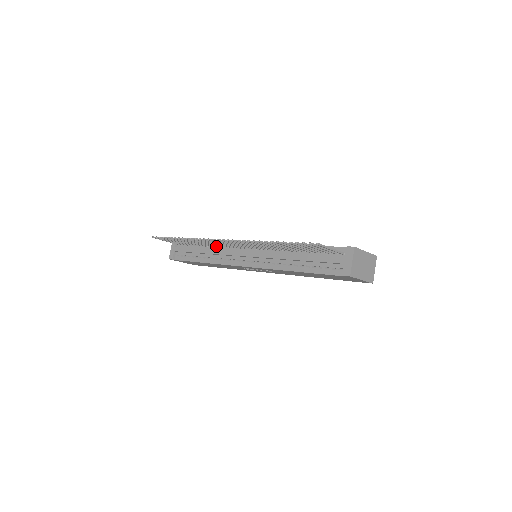
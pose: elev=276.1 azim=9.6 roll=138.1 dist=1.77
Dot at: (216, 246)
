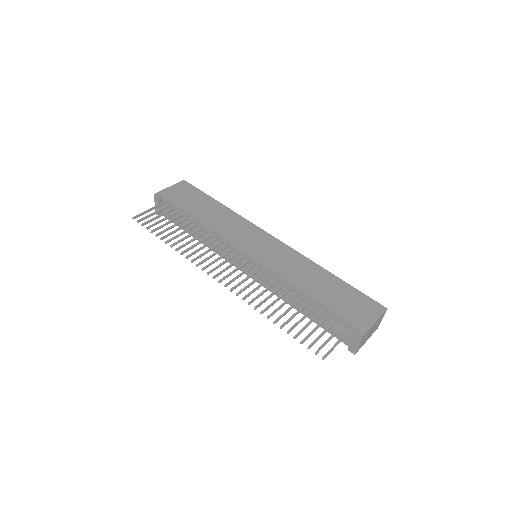
Dot at: (209, 237)
